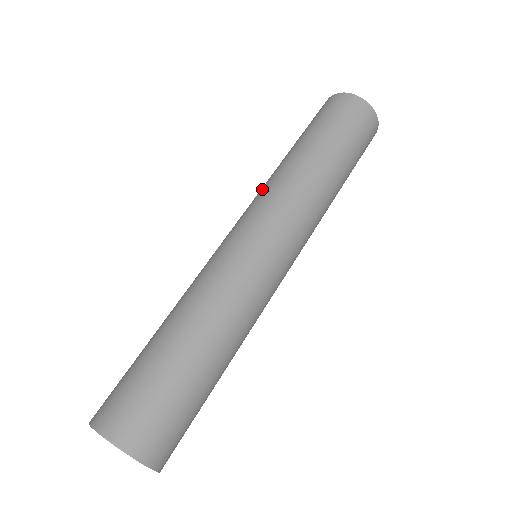
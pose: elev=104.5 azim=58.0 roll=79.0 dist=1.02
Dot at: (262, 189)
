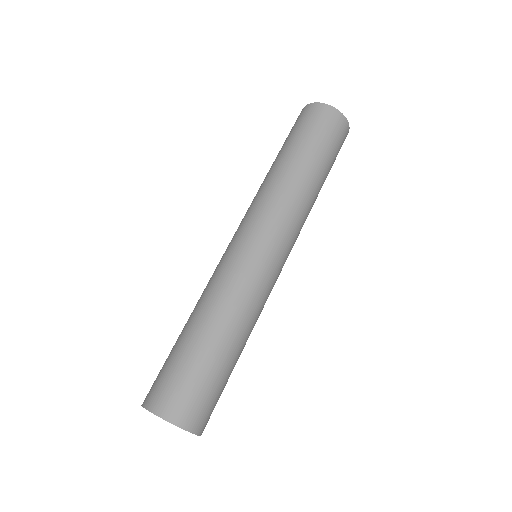
Dot at: (259, 198)
